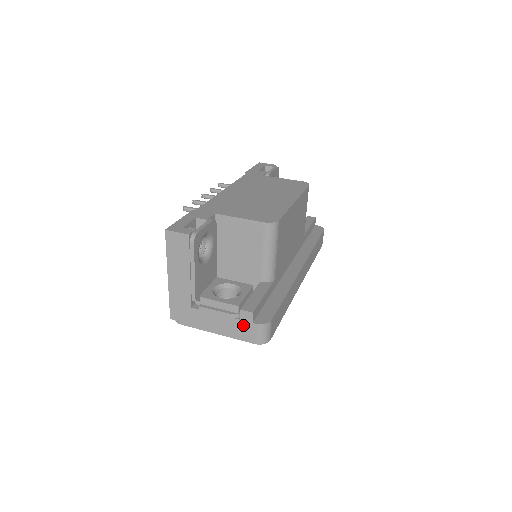
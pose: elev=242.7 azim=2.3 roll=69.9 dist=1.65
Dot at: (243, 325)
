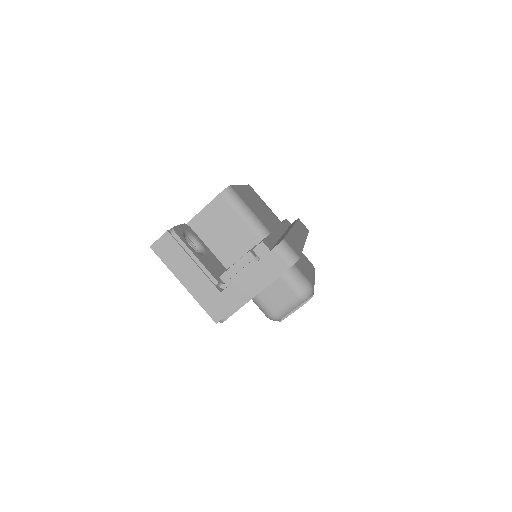
Dot at: (266, 261)
